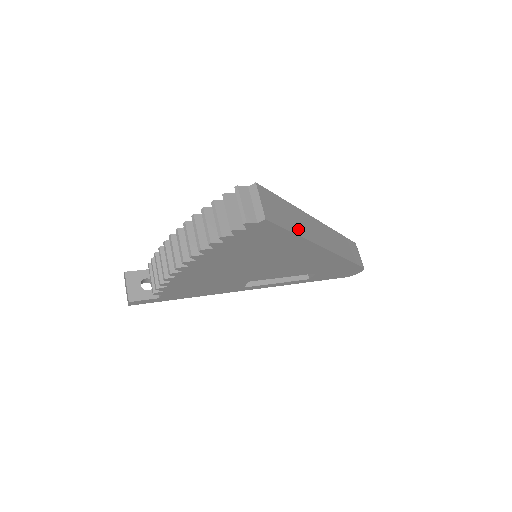
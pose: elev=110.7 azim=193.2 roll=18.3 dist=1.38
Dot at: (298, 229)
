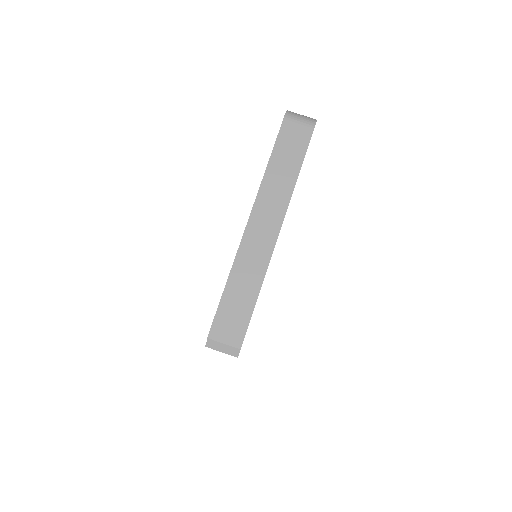
Dot at: (254, 286)
